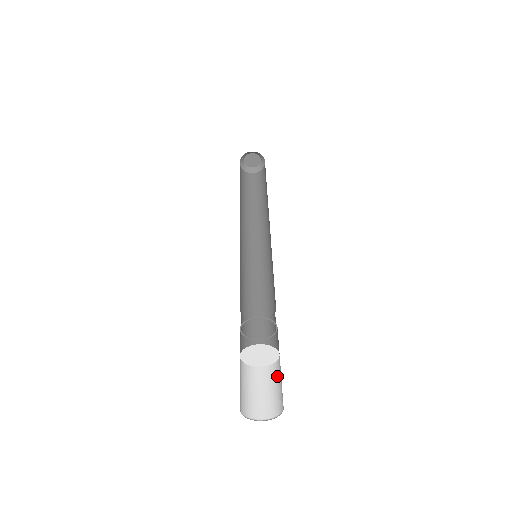
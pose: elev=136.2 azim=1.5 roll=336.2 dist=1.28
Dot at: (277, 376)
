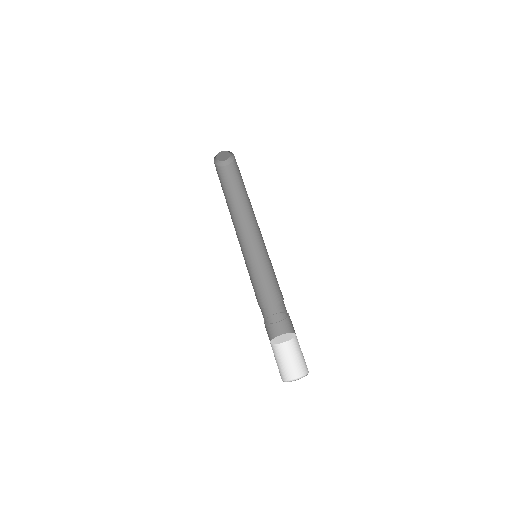
Dot at: (298, 347)
